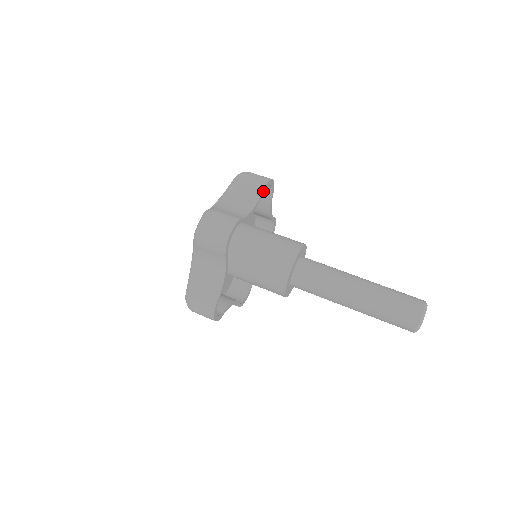
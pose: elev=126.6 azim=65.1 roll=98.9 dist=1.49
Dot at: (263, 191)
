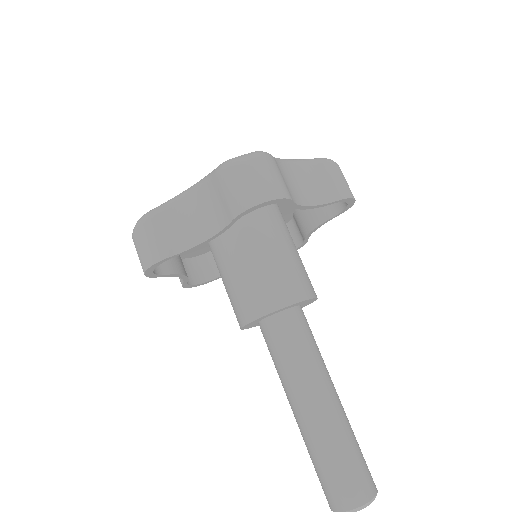
Dot at: (234, 220)
